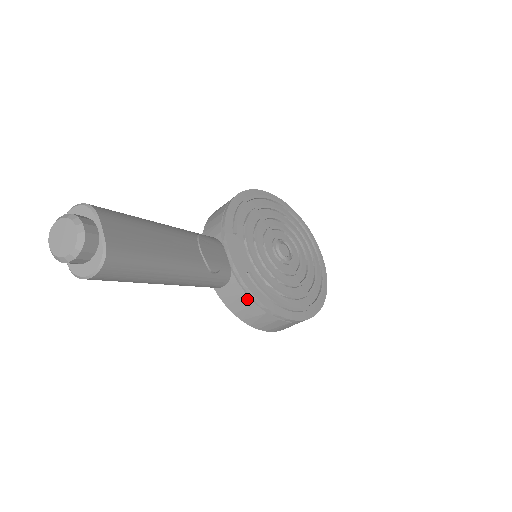
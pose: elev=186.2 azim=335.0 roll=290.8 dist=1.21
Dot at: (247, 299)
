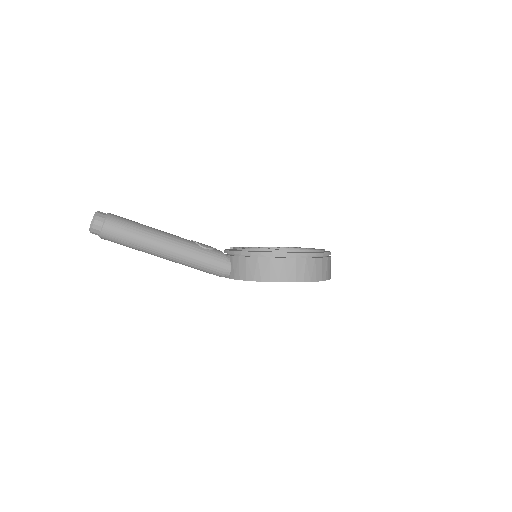
Dot at: (242, 259)
